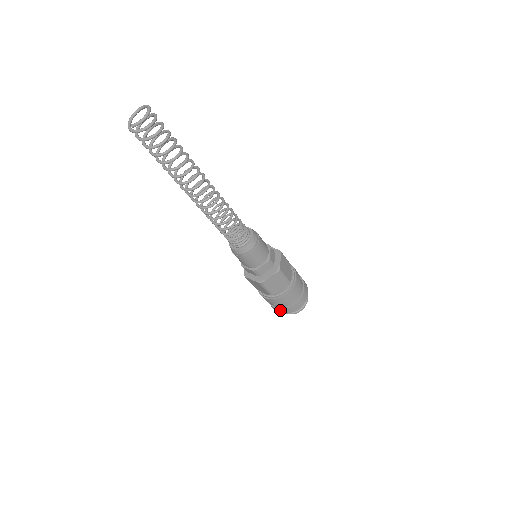
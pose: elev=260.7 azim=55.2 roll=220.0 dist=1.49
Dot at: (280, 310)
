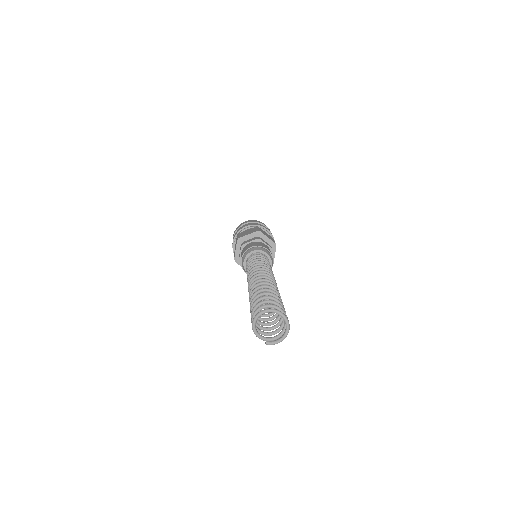
Dot at: occluded
